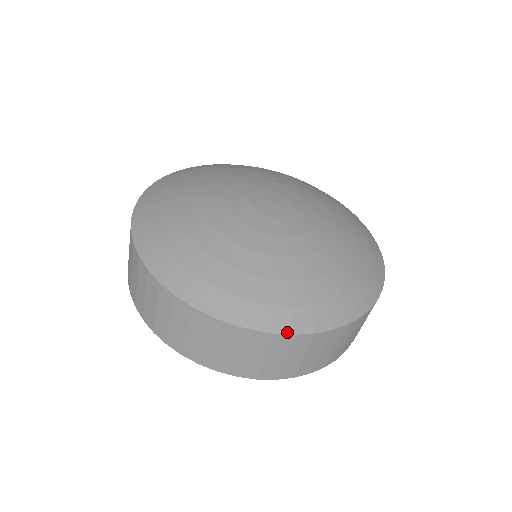
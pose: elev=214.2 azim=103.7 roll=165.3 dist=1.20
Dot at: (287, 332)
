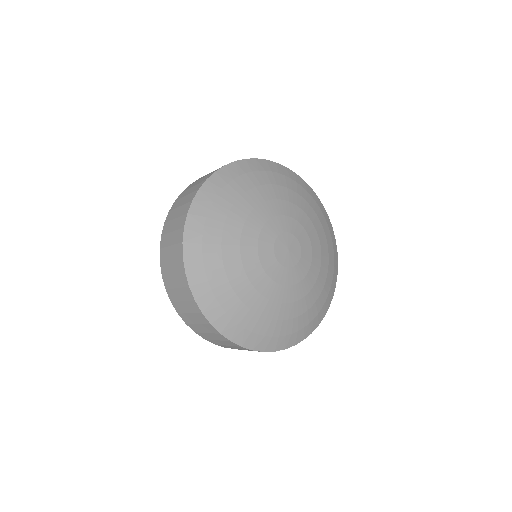
Dot at: (249, 348)
